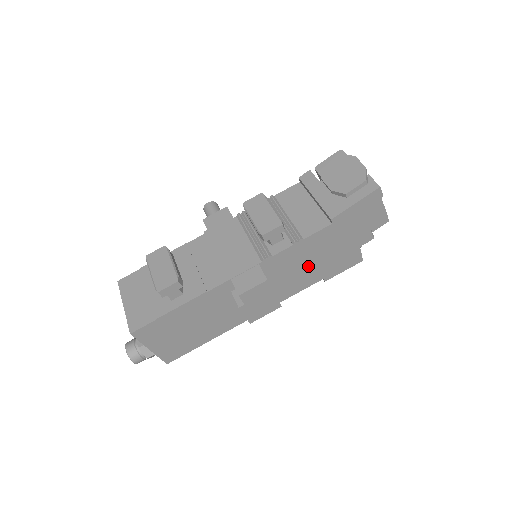
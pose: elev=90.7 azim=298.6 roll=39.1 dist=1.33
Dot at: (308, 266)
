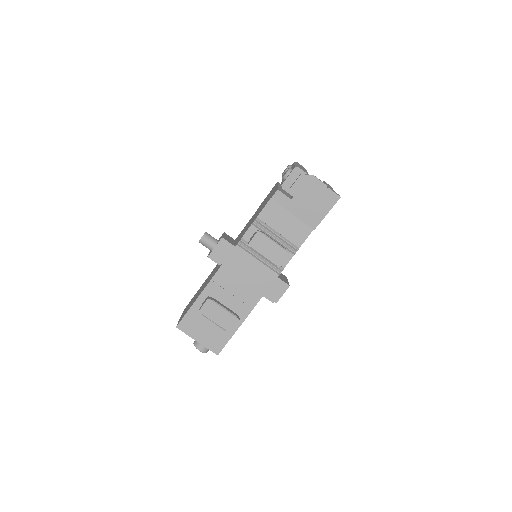
Dot at: occluded
